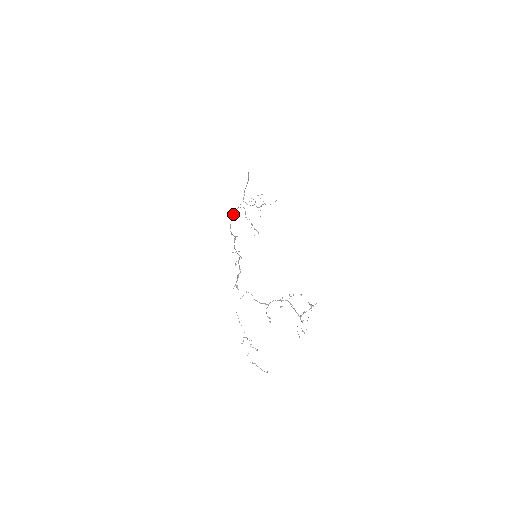
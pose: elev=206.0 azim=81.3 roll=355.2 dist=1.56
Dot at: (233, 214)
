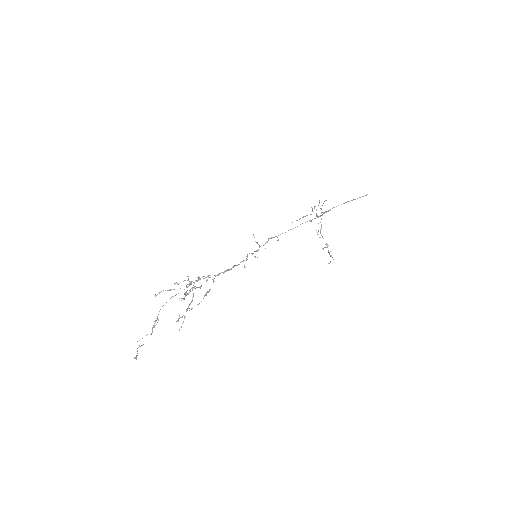
Dot at: (297, 226)
